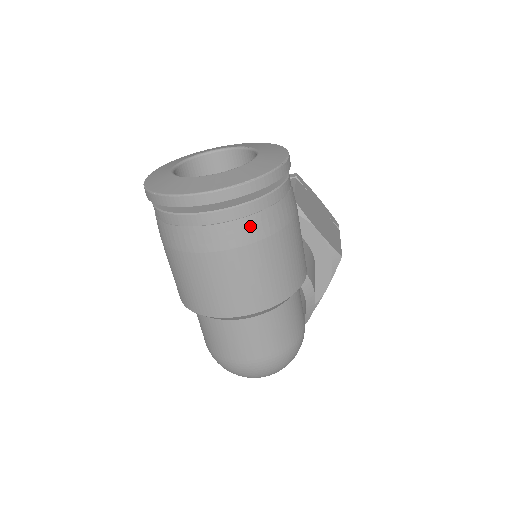
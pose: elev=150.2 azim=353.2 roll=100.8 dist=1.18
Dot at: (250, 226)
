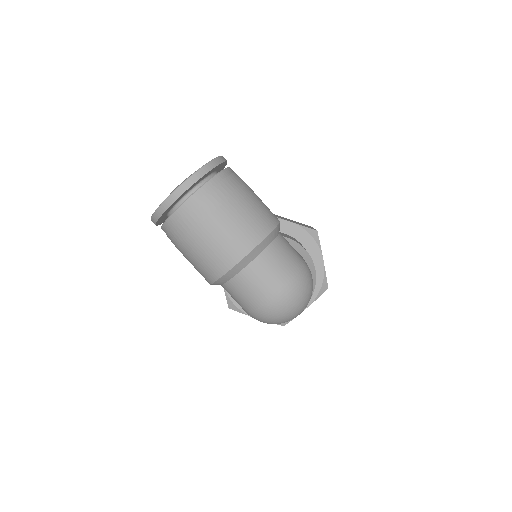
Dot at: (217, 193)
